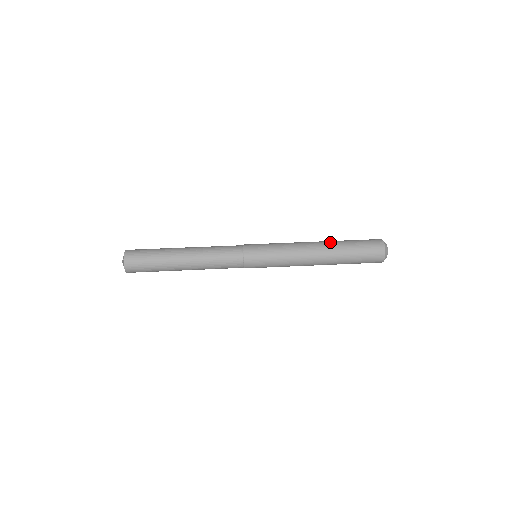
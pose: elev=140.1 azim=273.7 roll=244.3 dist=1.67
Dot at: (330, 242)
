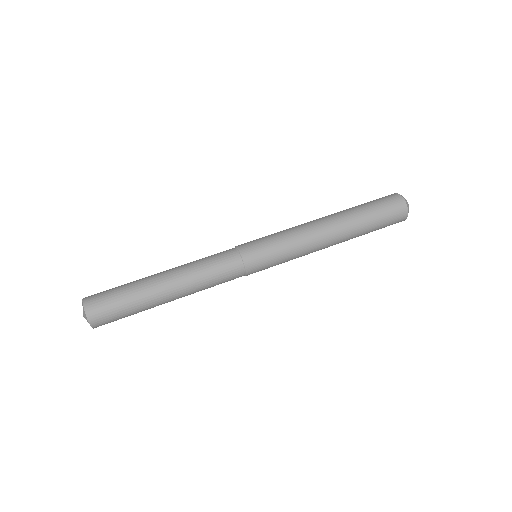
Dot at: (339, 212)
